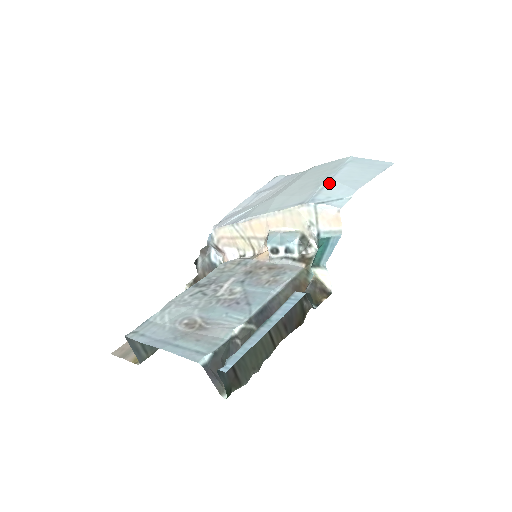
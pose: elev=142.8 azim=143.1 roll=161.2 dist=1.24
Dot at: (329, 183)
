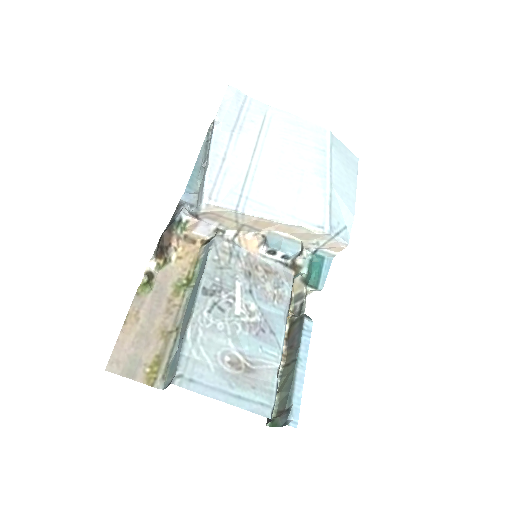
Dot at: (333, 194)
